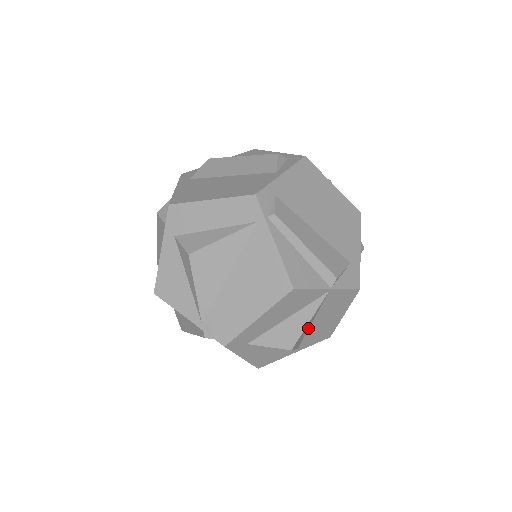
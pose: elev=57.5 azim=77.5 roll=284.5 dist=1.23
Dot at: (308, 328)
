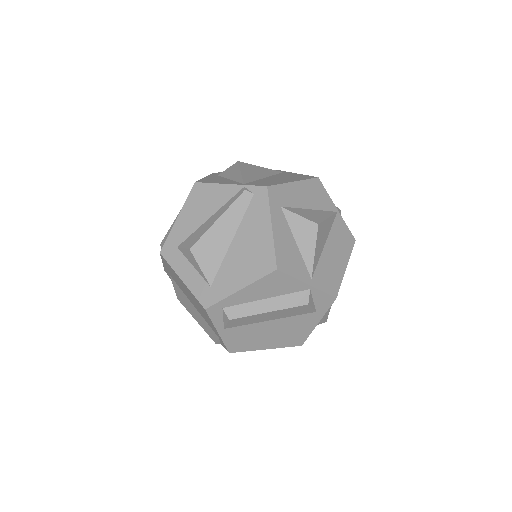
Dot at: (322, 247)
